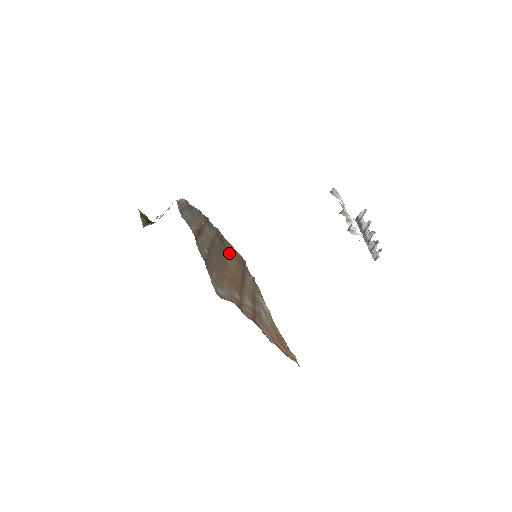
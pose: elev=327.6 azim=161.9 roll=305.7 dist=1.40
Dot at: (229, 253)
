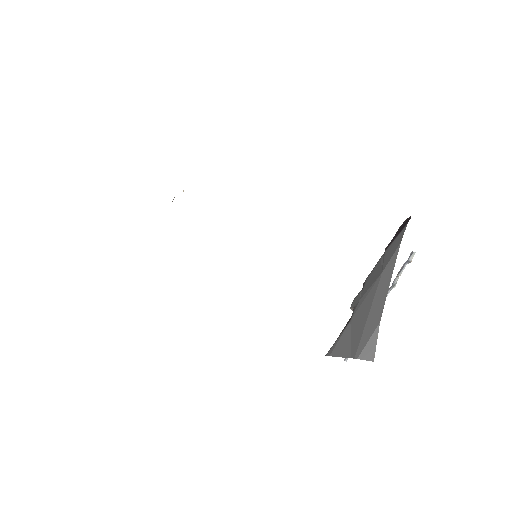
Dot at: occluded
